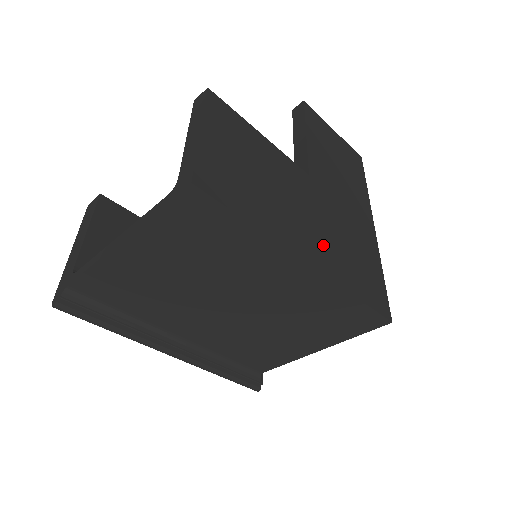
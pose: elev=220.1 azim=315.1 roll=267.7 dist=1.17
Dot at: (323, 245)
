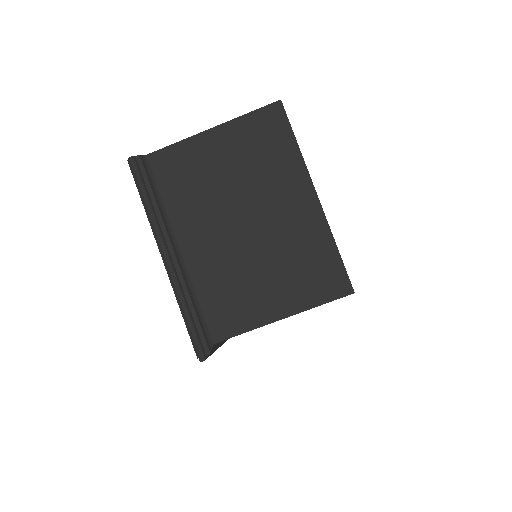
Dot at: occluded
